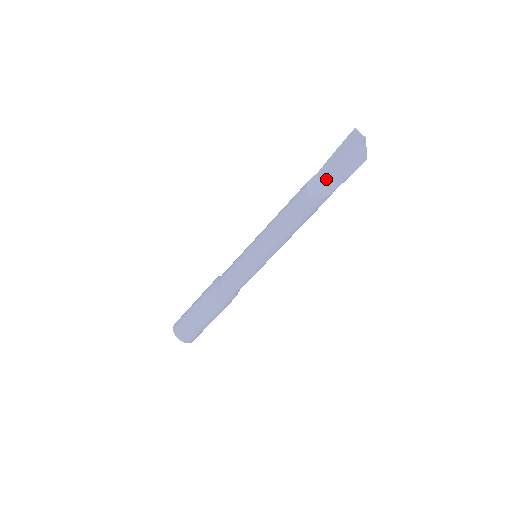
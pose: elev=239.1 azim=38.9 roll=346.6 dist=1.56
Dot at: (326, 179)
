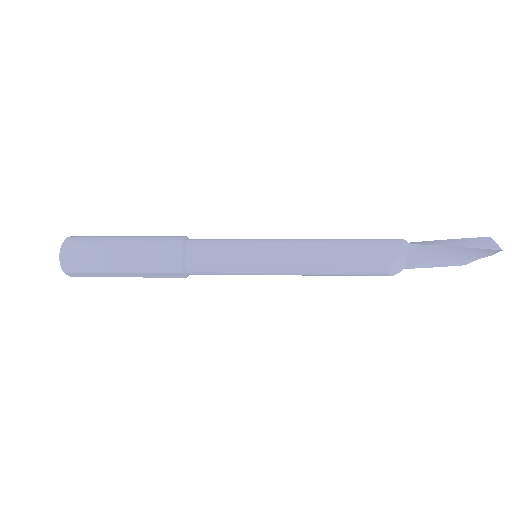
Dot at: (415, 254)
